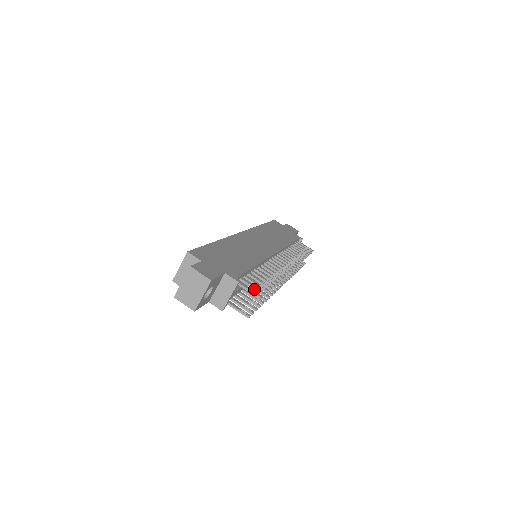
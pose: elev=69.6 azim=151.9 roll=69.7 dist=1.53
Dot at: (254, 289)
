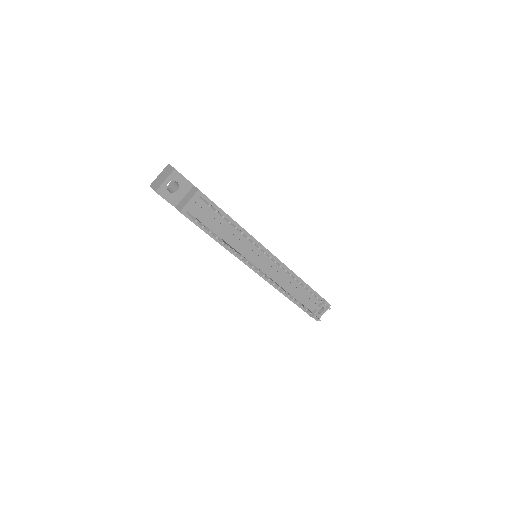
Dot at: (212, 208)
